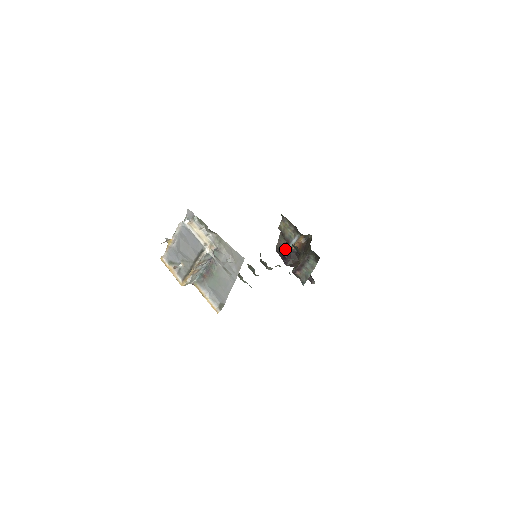
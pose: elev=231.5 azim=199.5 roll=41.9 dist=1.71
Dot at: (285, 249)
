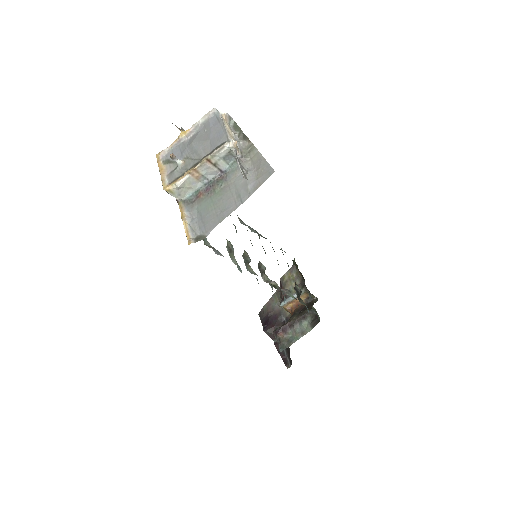
Dot at: (272, 313)
